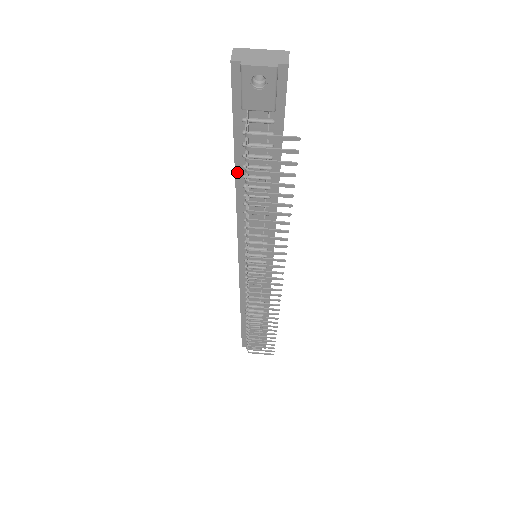
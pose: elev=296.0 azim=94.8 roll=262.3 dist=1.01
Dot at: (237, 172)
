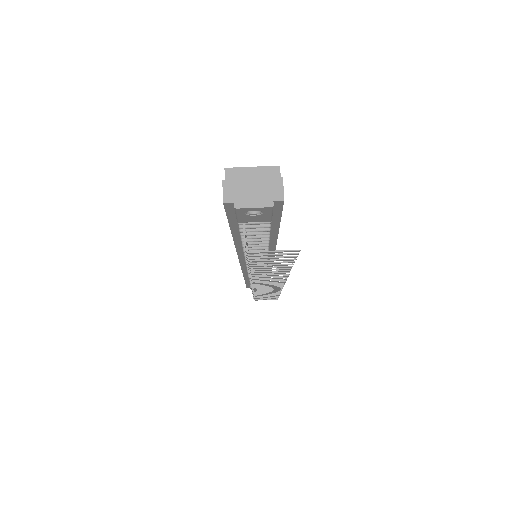
Dot at: (235, 239)
